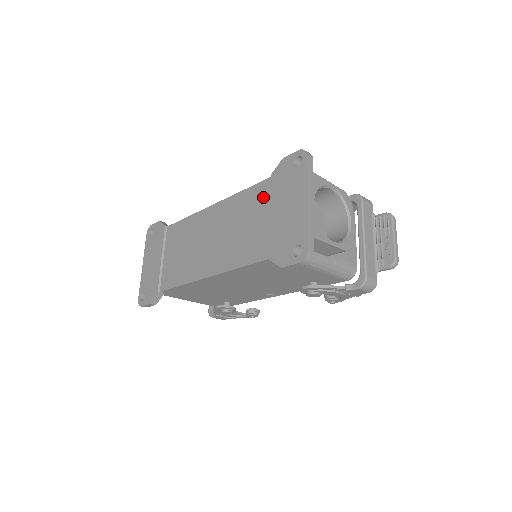
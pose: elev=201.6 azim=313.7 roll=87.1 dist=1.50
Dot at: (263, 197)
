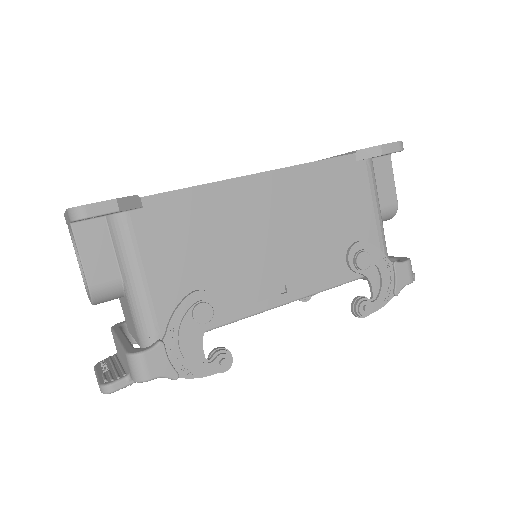
Dot at: occluded
